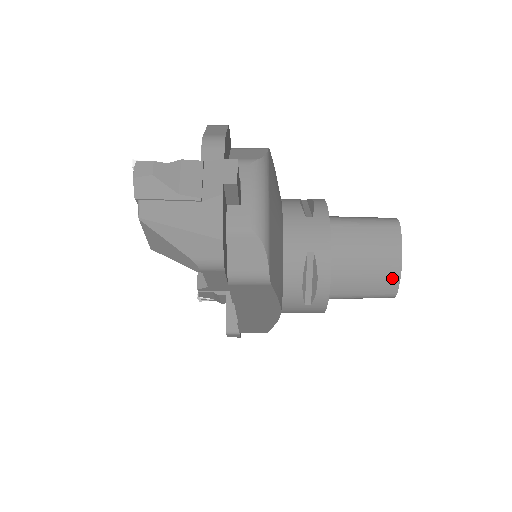
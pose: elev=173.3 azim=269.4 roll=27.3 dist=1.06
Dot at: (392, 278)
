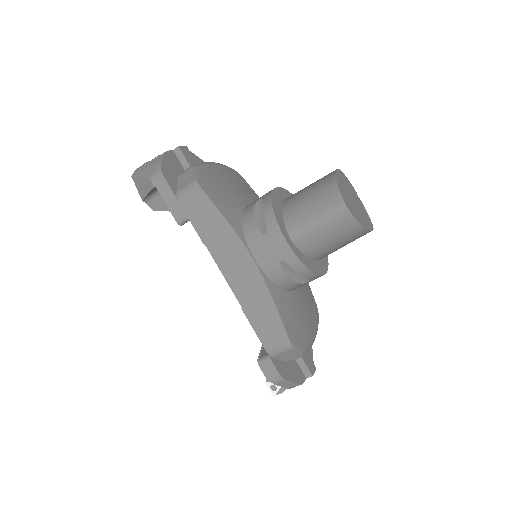
Dot at: (331, 190)
